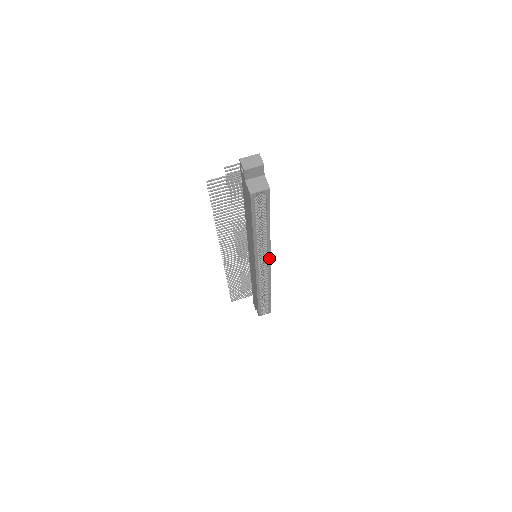
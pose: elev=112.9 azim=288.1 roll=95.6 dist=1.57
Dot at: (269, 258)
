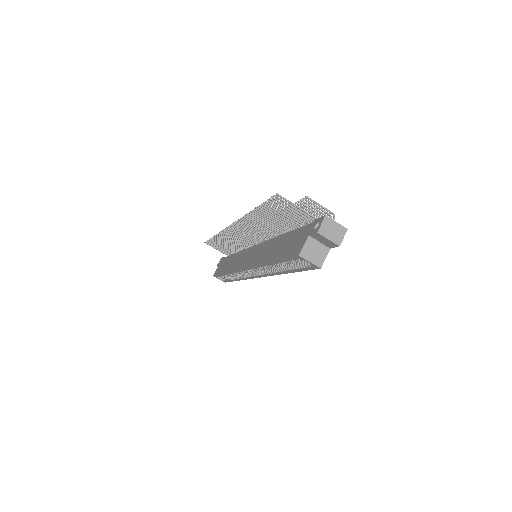
Dot at: (263, 276)
